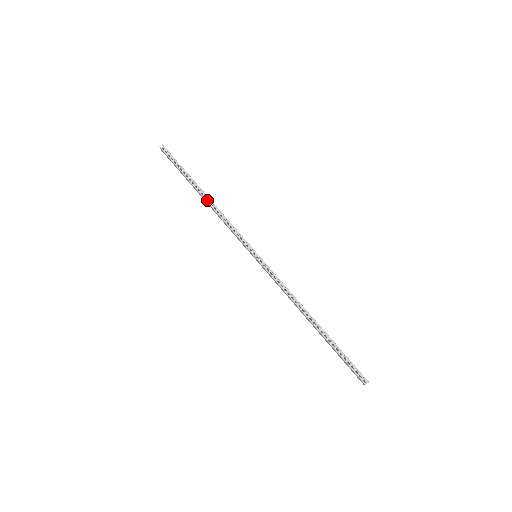
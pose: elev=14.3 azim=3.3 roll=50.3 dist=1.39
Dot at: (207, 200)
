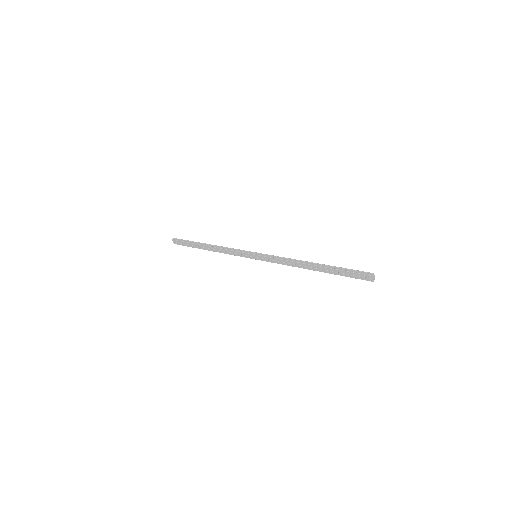
Dot at: (212, 248)
